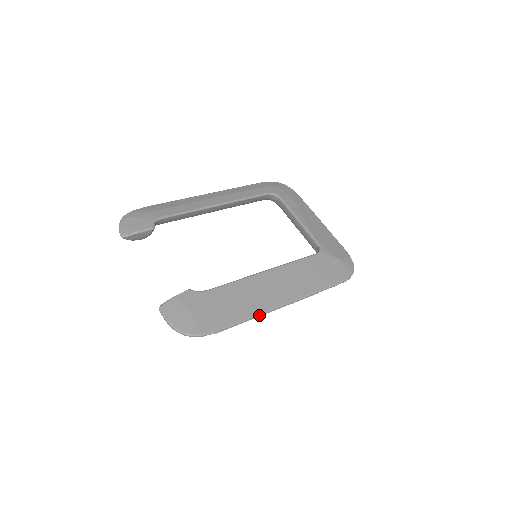
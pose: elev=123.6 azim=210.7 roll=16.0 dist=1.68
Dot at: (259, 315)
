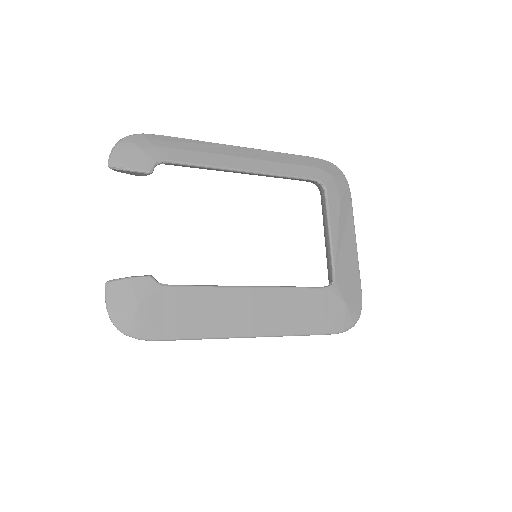
Dot at: (216, 338)
